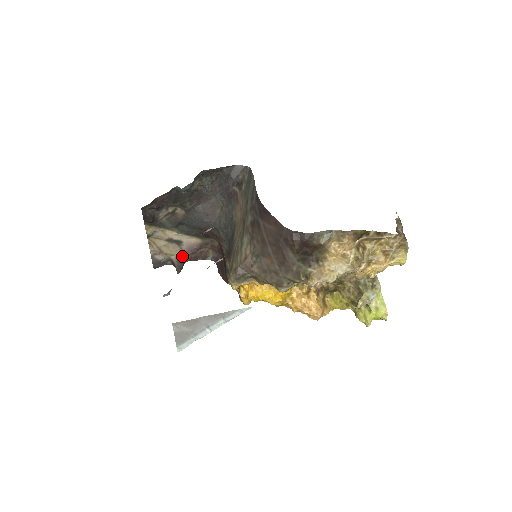
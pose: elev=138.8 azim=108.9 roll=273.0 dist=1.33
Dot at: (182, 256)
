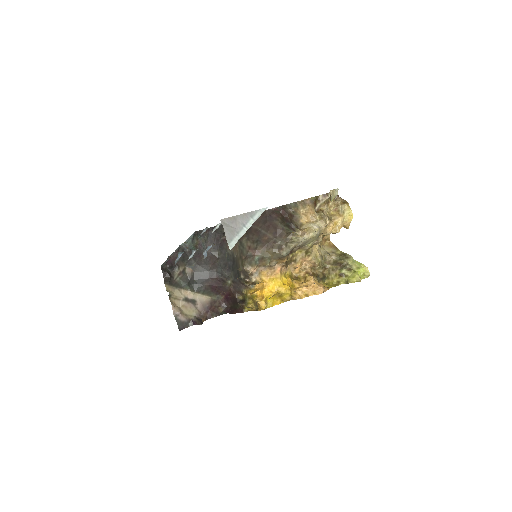
Dot at: (199, 316)
